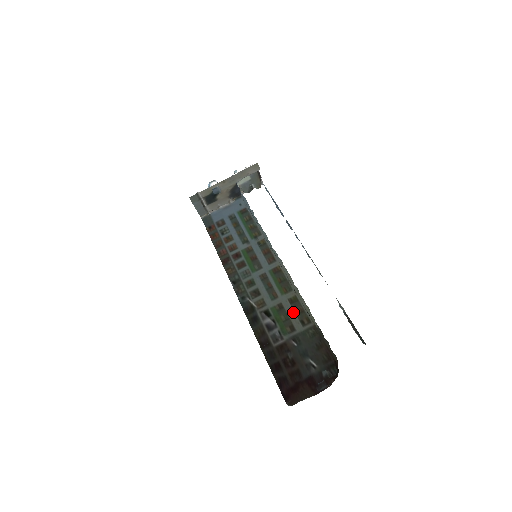
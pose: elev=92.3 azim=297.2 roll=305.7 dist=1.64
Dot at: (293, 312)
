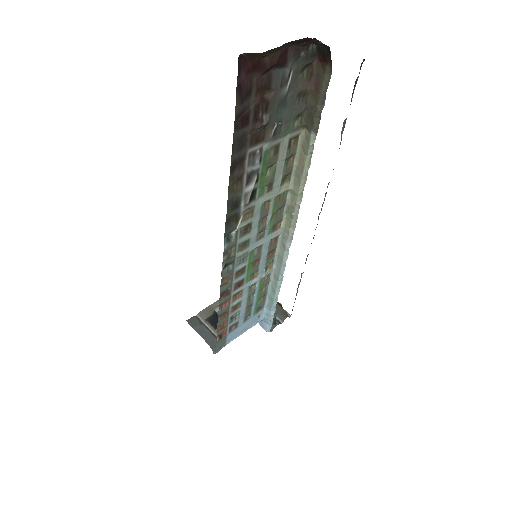
Dot at: (282, 166)
